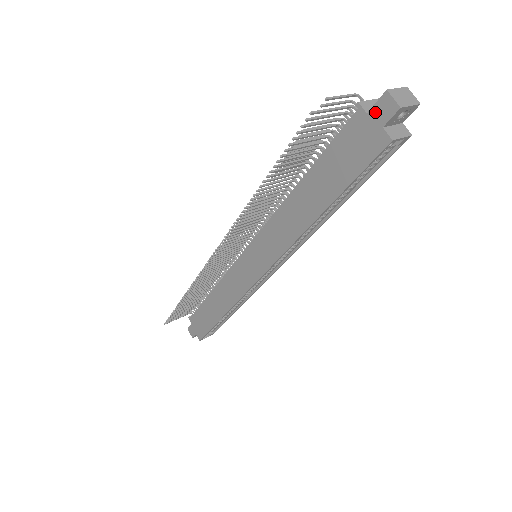
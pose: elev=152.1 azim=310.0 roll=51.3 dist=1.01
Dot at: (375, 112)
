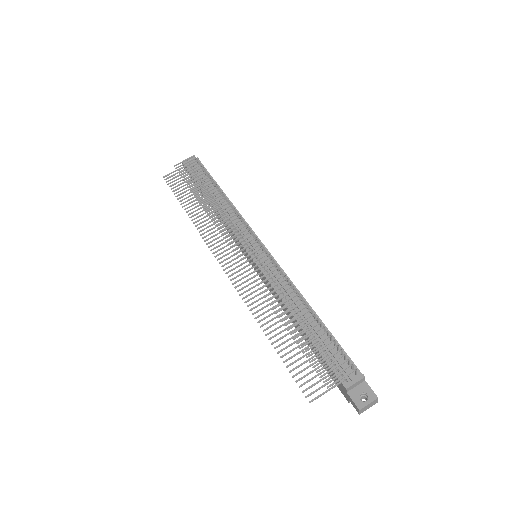
Dot at: (350, 398)
